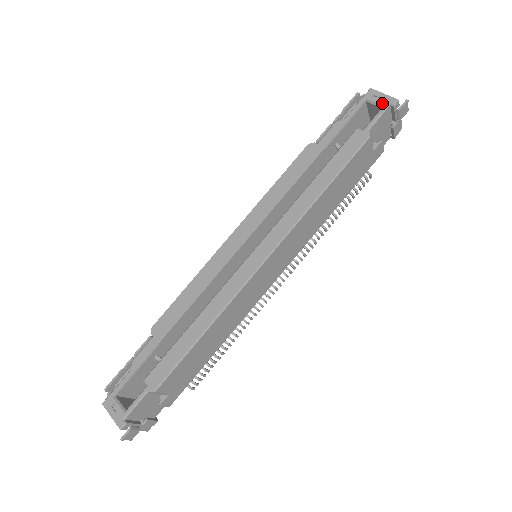
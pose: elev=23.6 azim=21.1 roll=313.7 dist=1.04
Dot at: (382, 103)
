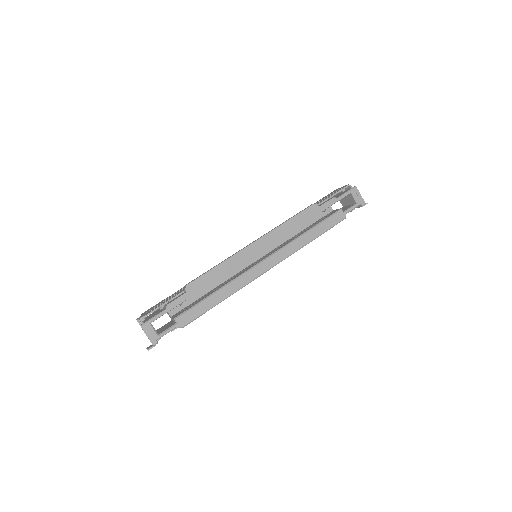
Dot at: (358, 201)
